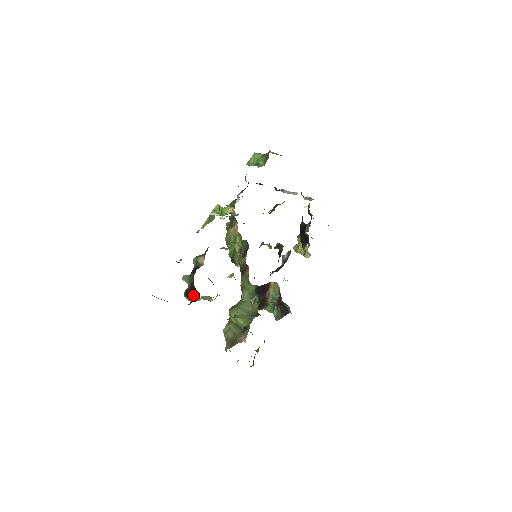
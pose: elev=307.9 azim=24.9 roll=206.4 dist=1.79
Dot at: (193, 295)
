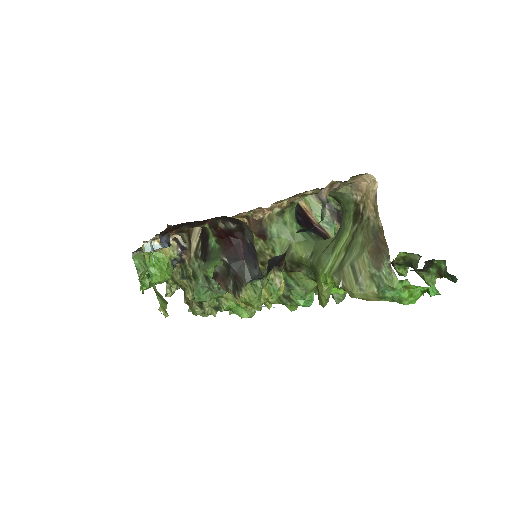
Dot at: (245, 255)
